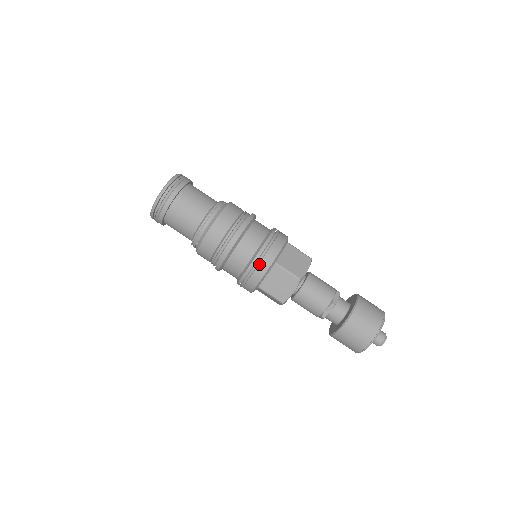
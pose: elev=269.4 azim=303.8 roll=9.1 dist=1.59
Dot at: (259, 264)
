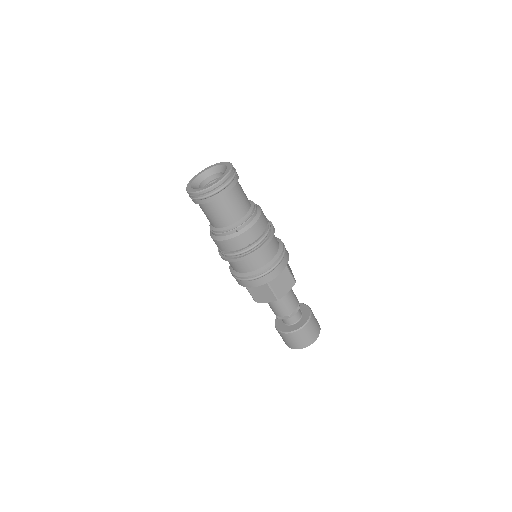
Dot at: occluded
